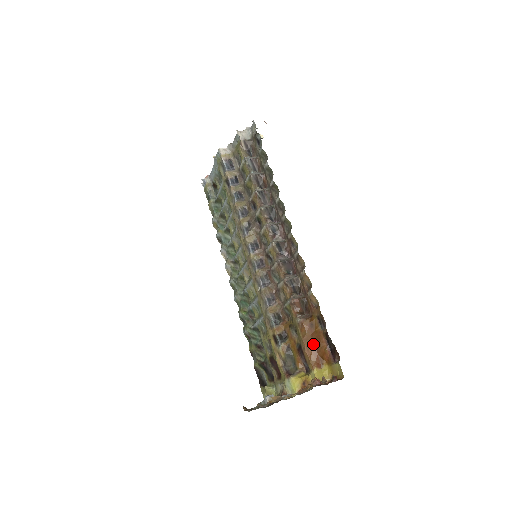
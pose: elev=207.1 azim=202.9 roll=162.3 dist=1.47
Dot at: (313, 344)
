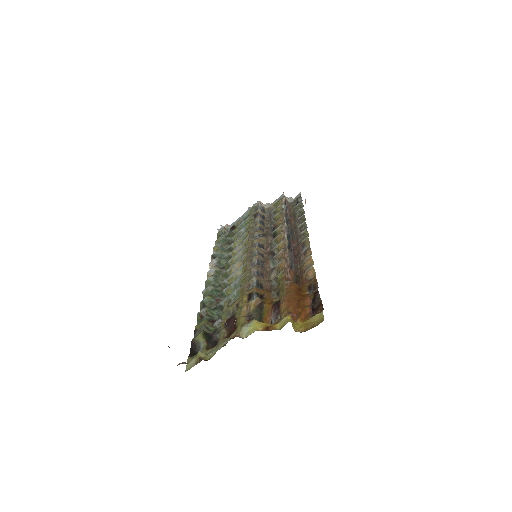
Dot at: (295, 300)
